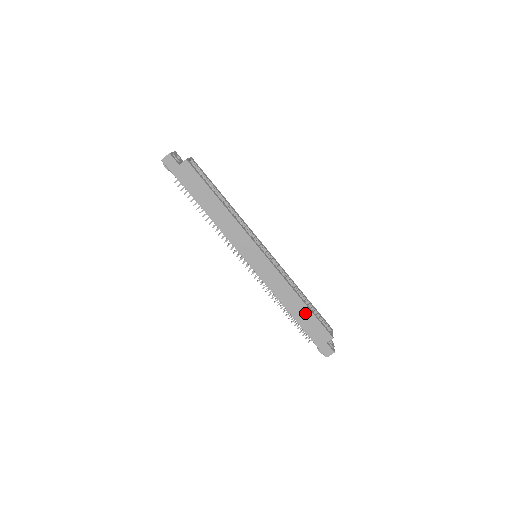
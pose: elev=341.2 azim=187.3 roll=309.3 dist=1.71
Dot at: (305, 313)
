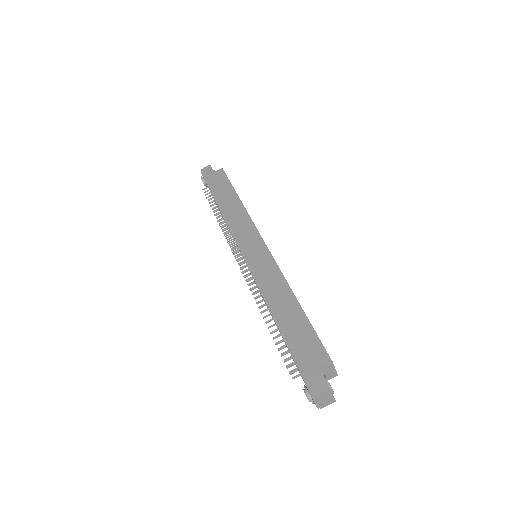
Dot at: (296, 317)
